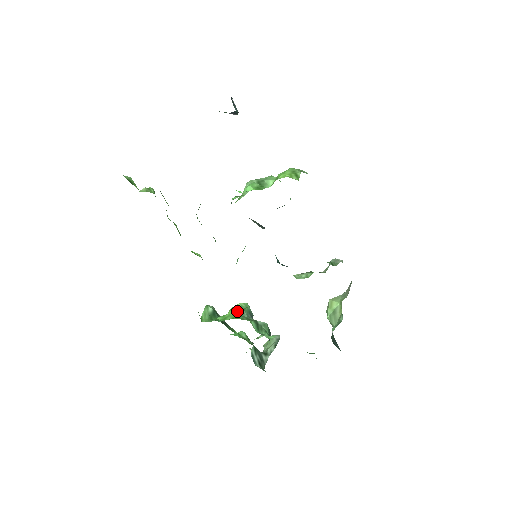
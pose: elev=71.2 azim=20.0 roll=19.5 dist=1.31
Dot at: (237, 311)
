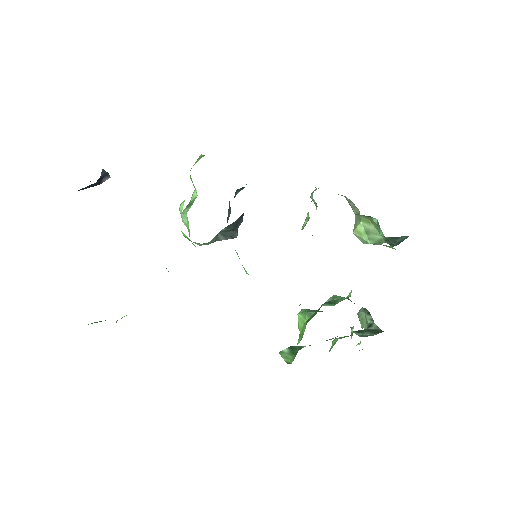
Dot at: (303, 319)
